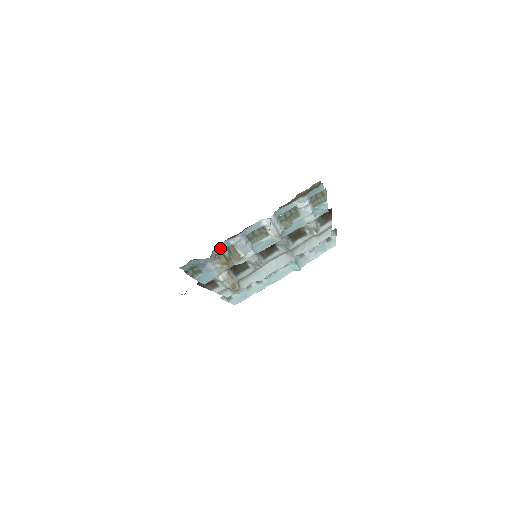
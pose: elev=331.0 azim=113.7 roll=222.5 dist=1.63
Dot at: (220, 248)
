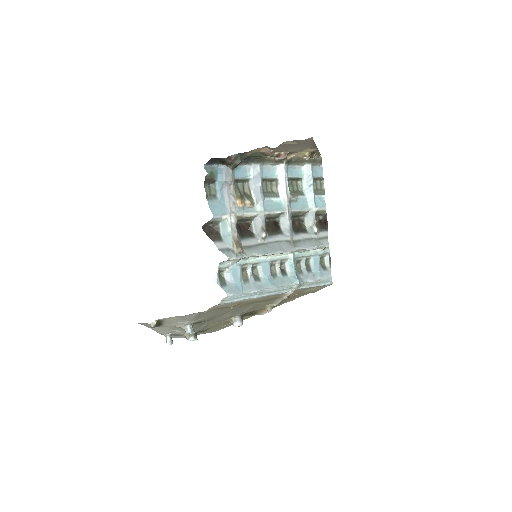
Dot at: (240, 172)
